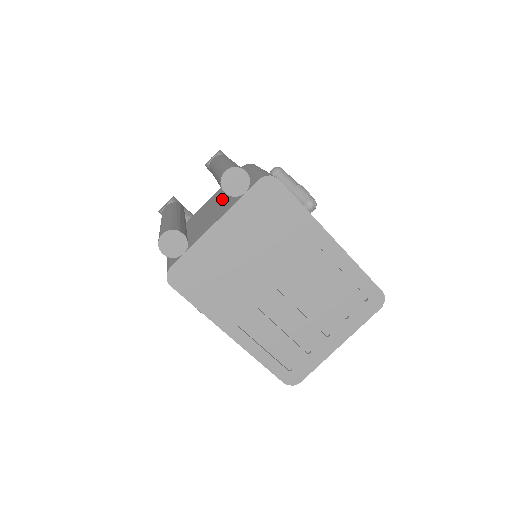
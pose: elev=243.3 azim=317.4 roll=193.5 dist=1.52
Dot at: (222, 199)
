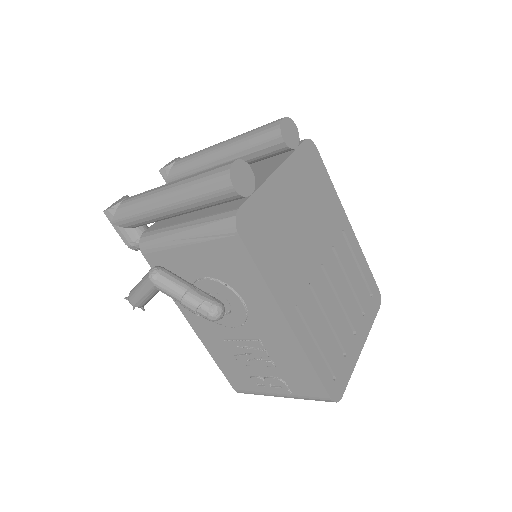
Dot at: occluded
